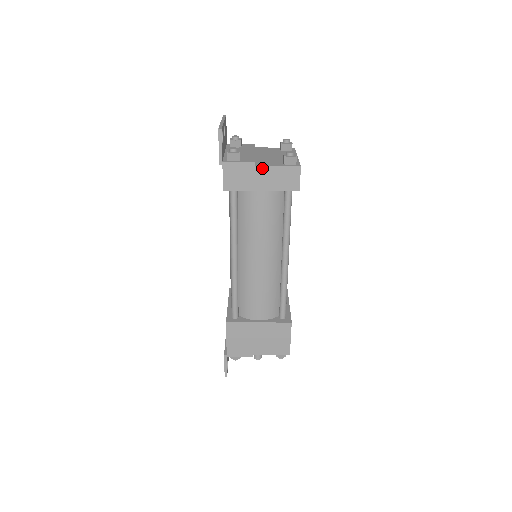
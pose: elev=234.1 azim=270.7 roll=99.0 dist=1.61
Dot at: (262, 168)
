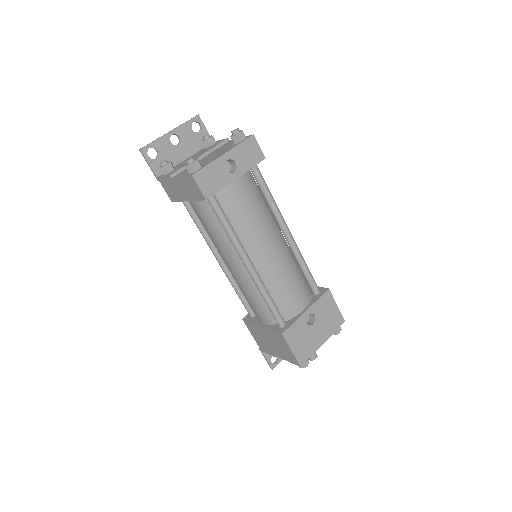
Dot at: (176, 180)
